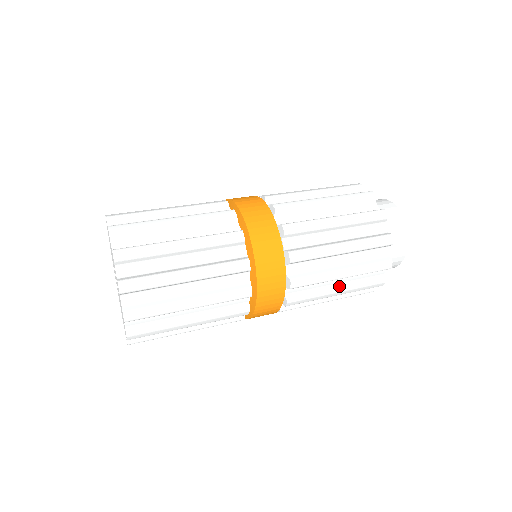
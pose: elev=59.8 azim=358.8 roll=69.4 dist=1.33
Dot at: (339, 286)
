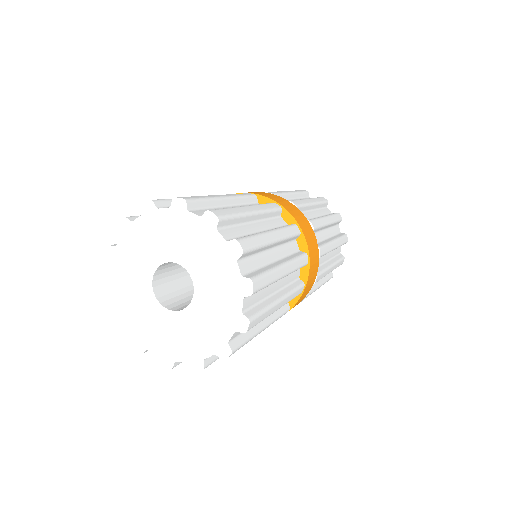
Dot at: (319, 281)
